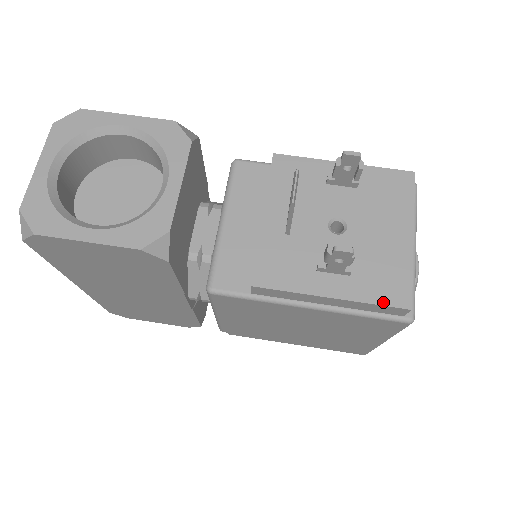
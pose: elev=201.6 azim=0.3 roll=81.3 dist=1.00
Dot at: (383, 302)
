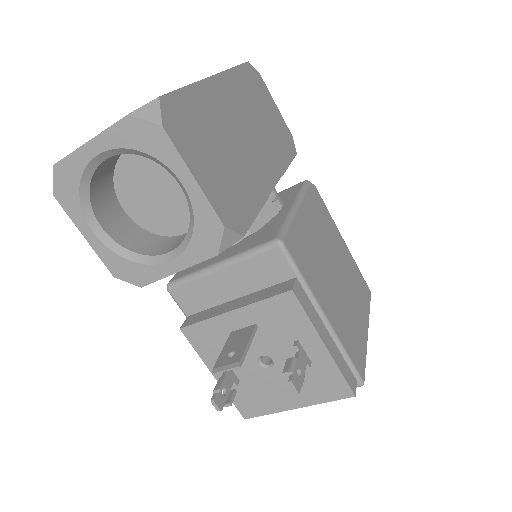
Dot at: (236, 404)
